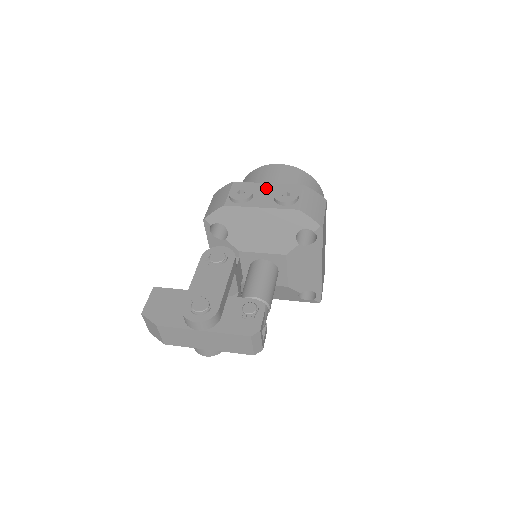
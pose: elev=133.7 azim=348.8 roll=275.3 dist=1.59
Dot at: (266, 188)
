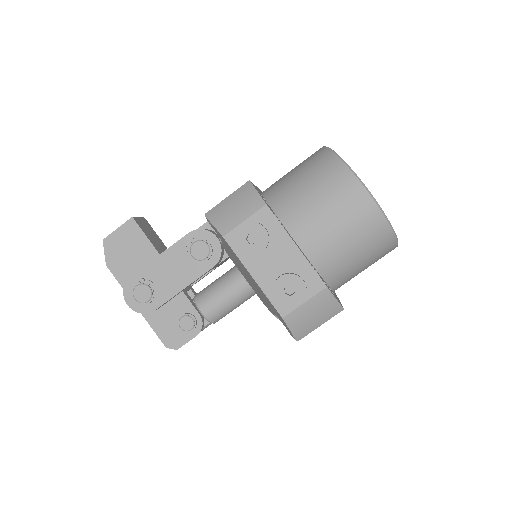
Dot at: (287, 253)
